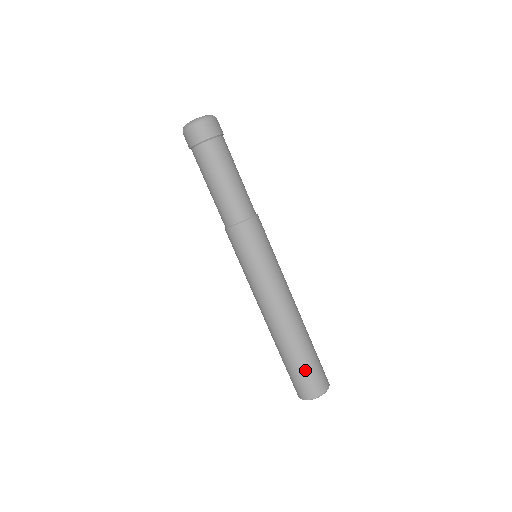
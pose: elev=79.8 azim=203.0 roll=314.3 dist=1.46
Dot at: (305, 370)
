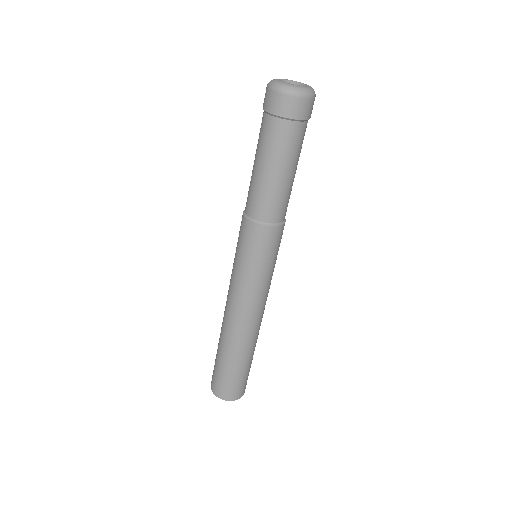
Dot at: (226, 375)
